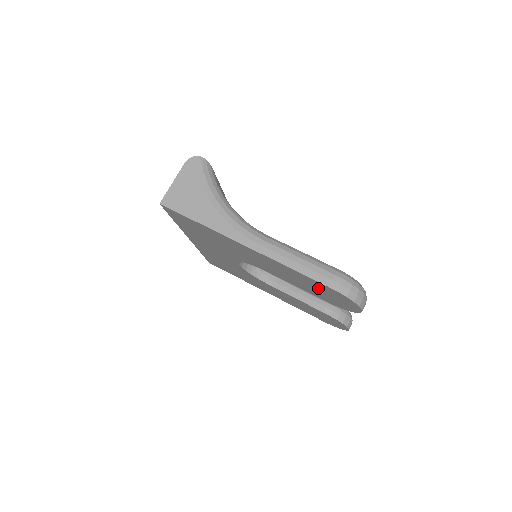
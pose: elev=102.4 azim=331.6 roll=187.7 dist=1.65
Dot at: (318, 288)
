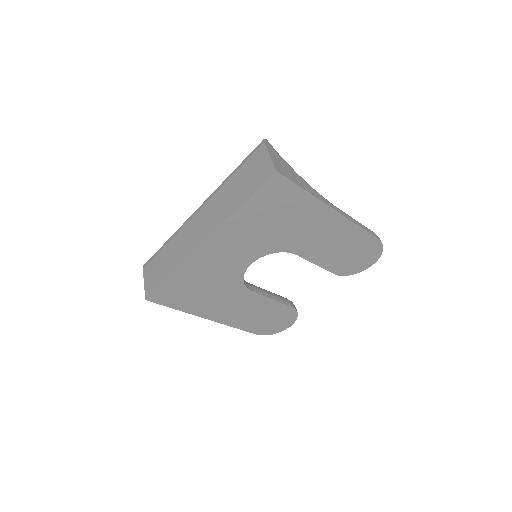
Dot at: (357, 249)
